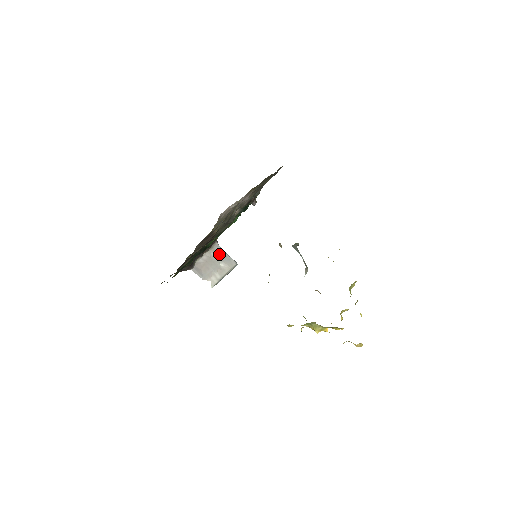
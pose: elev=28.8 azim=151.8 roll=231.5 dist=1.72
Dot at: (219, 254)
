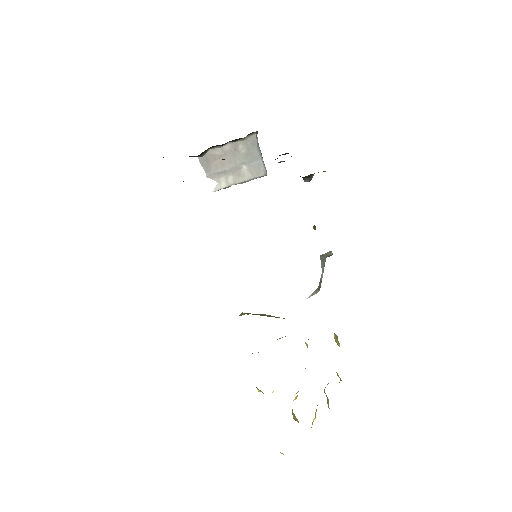
Dot at: (249, 151)
